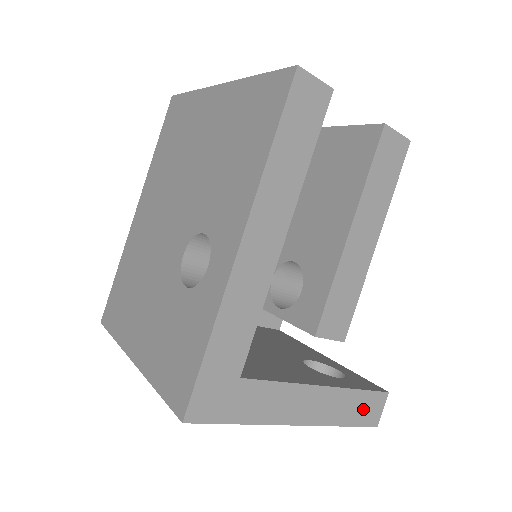
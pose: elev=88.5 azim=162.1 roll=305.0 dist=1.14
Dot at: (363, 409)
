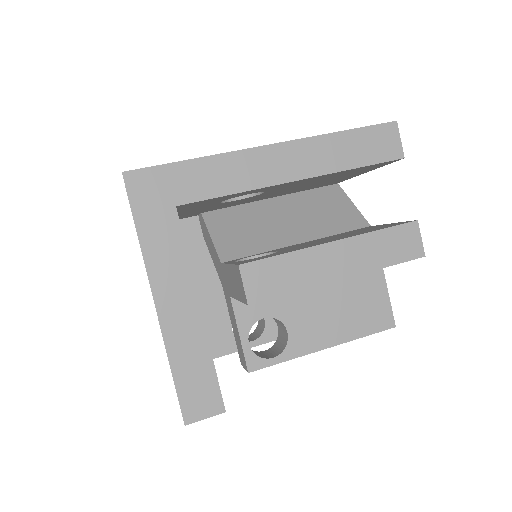
Dot at: (197, 385)
